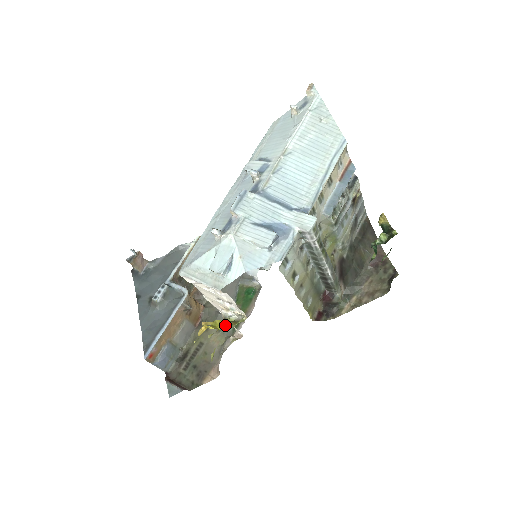
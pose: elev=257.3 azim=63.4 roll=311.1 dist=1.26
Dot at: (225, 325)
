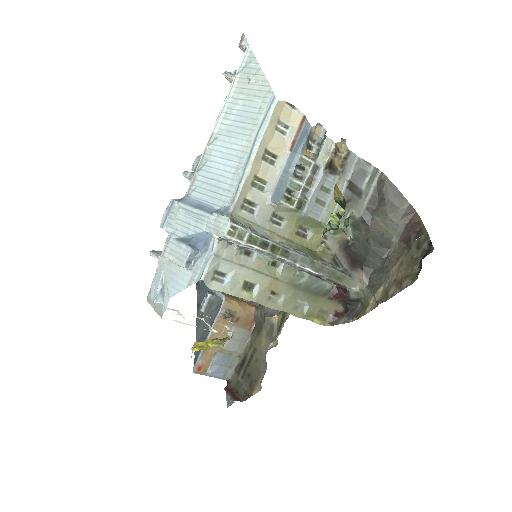
Dot at: (211, 345)
